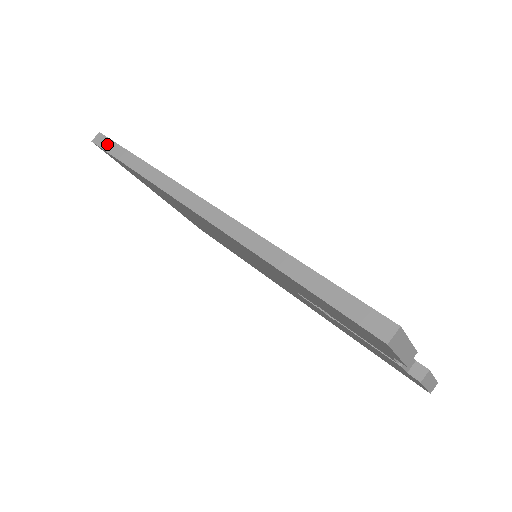
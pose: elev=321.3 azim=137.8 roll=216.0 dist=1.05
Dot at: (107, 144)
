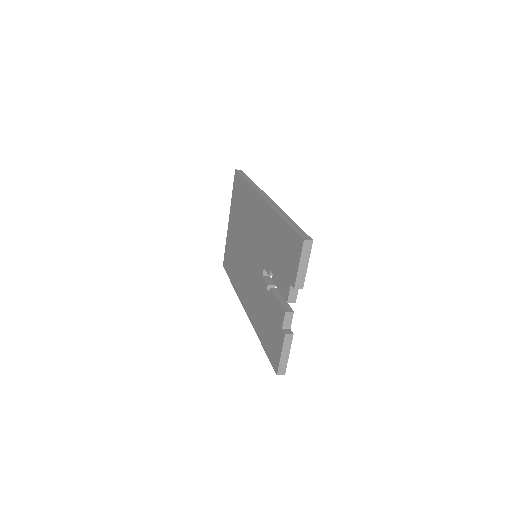
Dot at: (242, 173)
